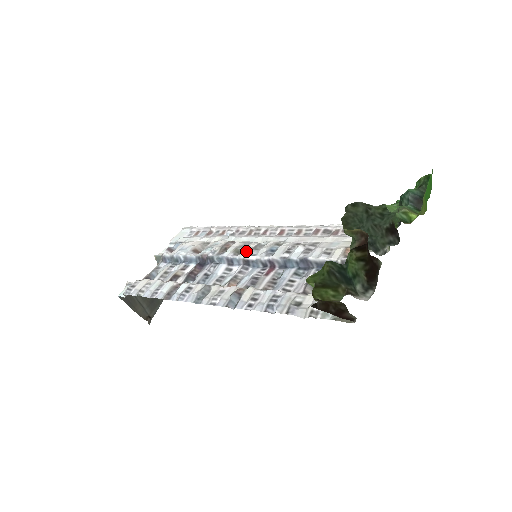
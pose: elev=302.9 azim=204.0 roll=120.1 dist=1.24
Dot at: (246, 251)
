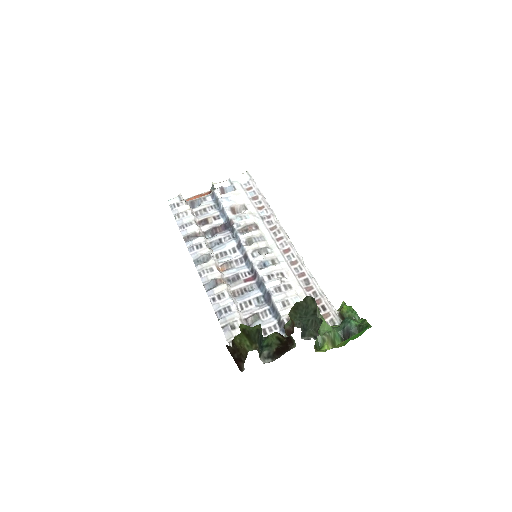
Dot at: (253, 247)
